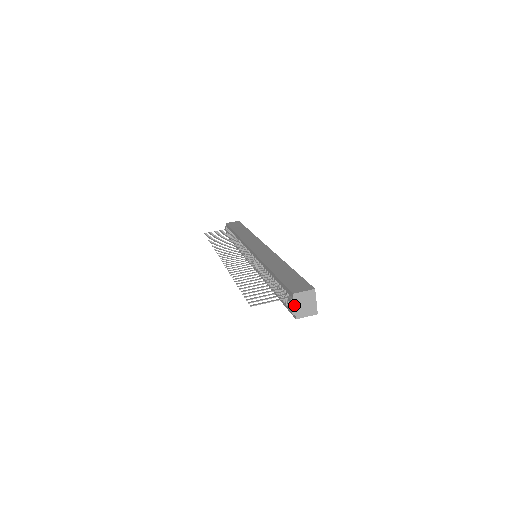
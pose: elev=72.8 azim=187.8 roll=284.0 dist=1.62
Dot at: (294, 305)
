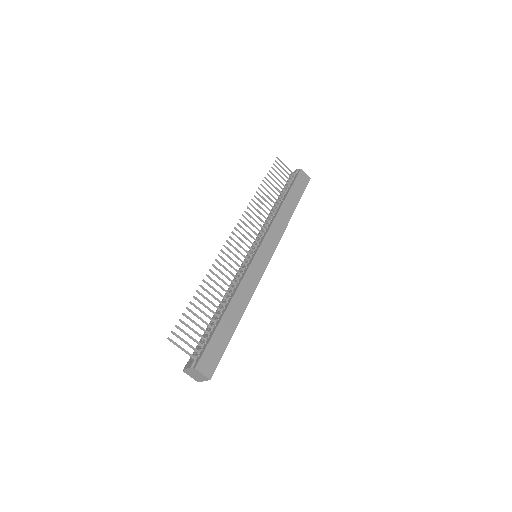
Dot at: (189, 369)
